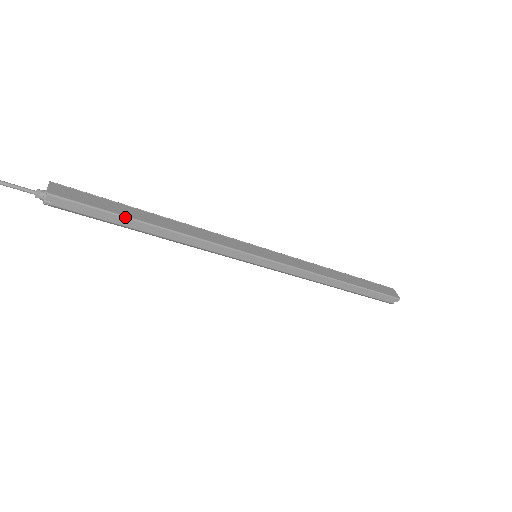
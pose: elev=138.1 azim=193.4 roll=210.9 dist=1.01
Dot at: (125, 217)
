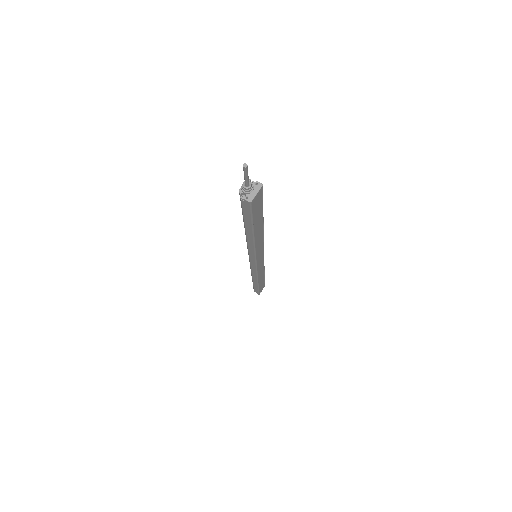
Dot at: (253, 227)
